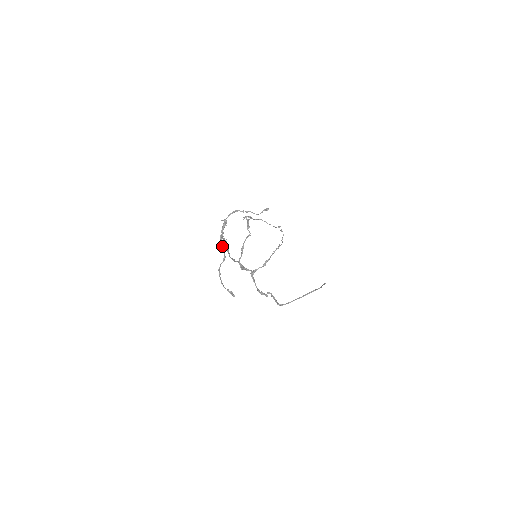
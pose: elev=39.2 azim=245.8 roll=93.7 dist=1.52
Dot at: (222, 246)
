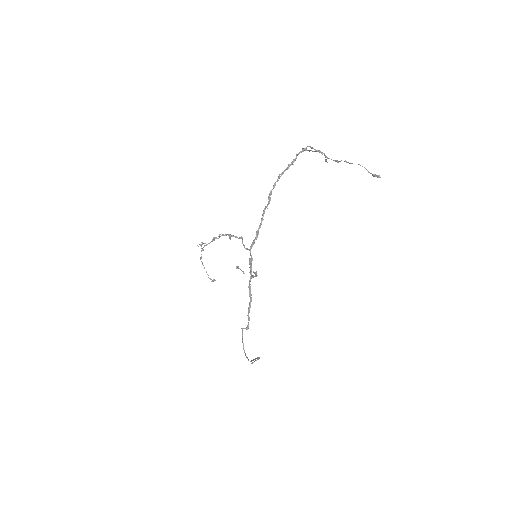
Dot at: occluded
